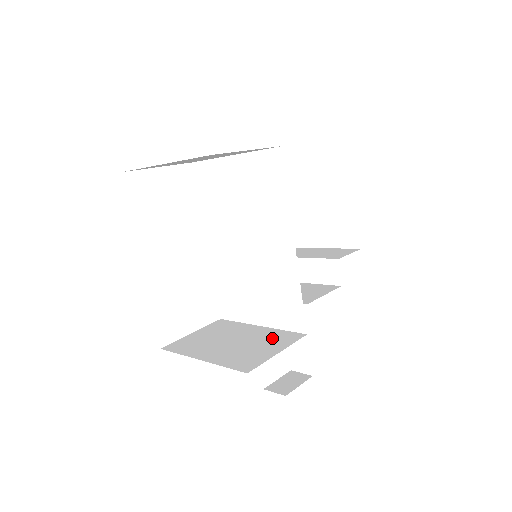
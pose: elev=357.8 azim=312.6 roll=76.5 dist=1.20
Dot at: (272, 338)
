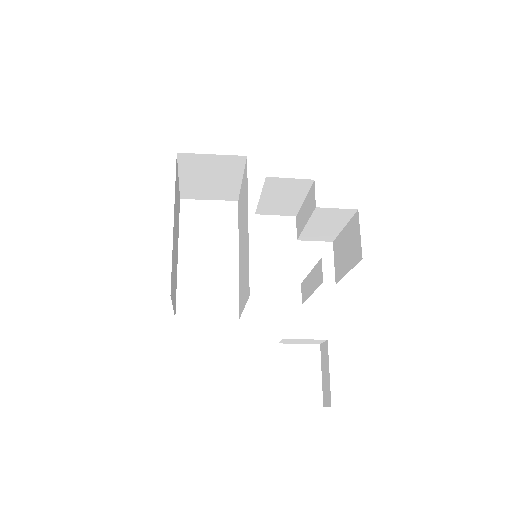
Dot at: occluded
